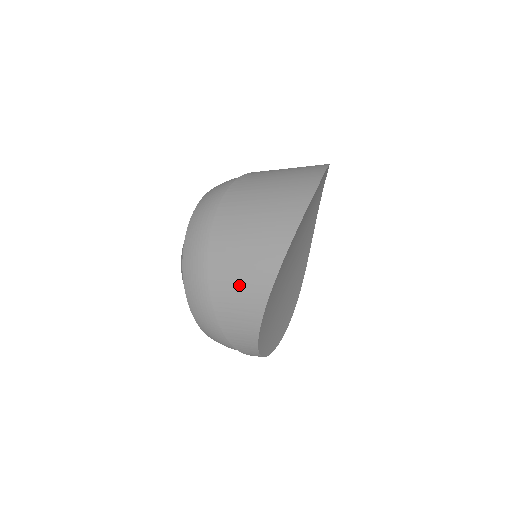
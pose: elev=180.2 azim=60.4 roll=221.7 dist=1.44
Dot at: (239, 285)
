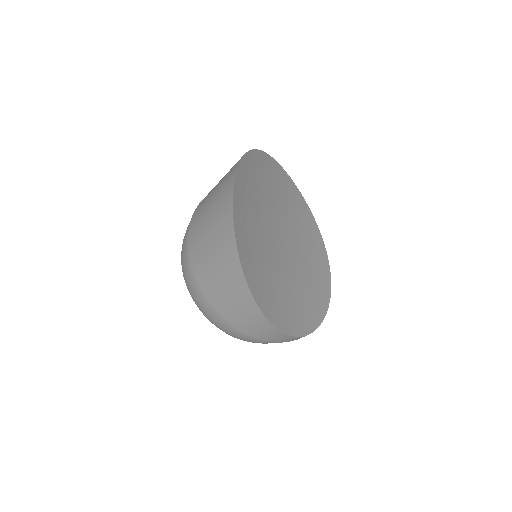
Dot at: (228, 295)
